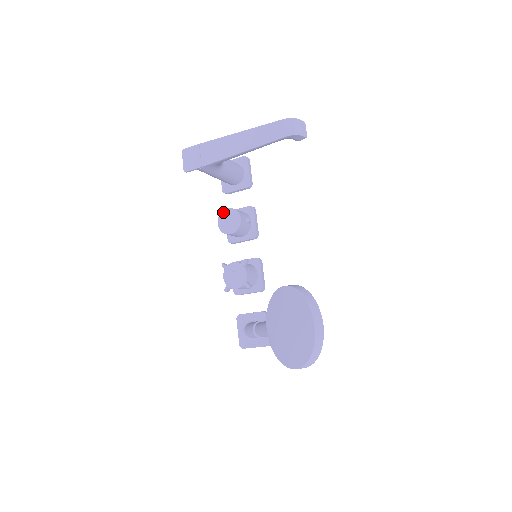
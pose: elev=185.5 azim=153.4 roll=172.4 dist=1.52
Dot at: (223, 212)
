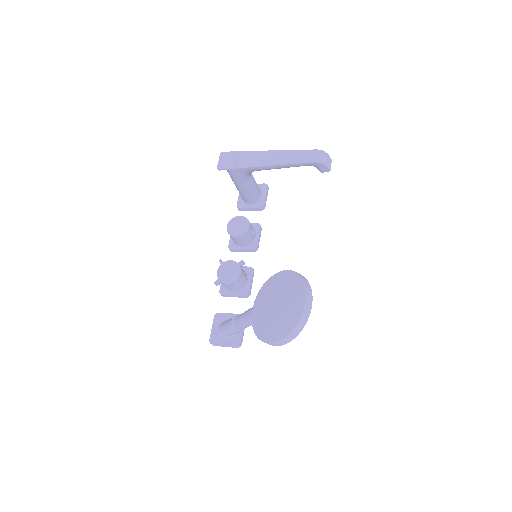
Dot at: (235, 218)
